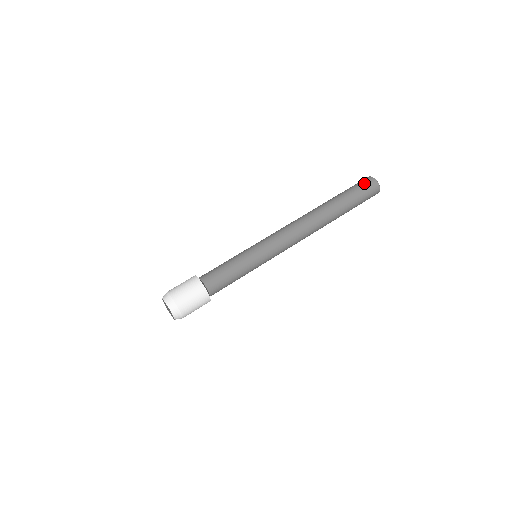
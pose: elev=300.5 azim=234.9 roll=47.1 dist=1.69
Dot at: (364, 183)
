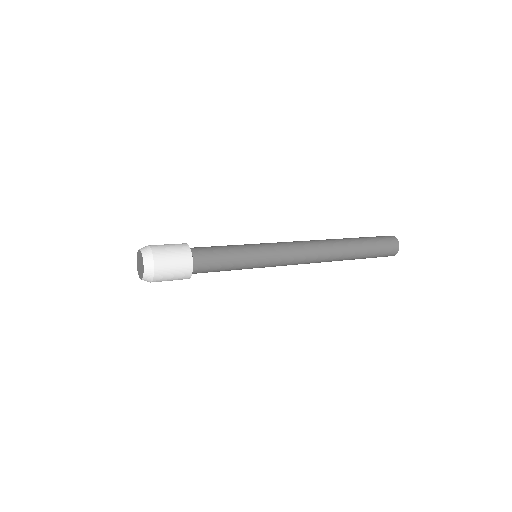
Dot at: occluded
